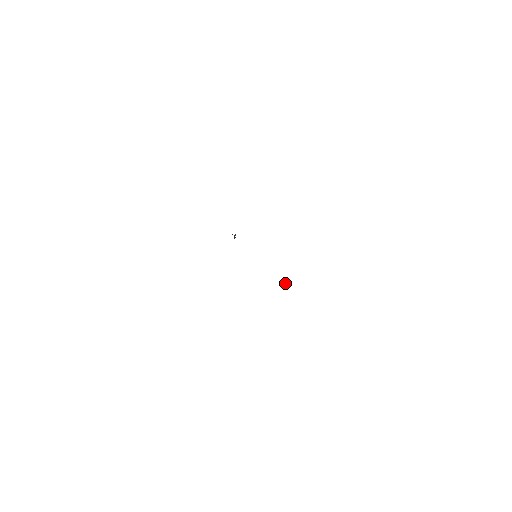
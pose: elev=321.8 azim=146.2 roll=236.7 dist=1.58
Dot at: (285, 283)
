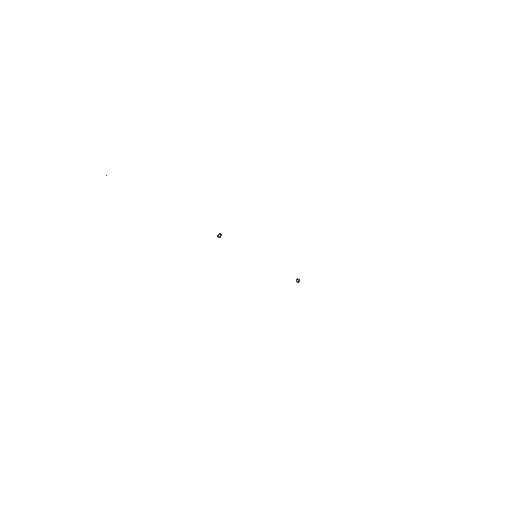
Dot at: occluded
